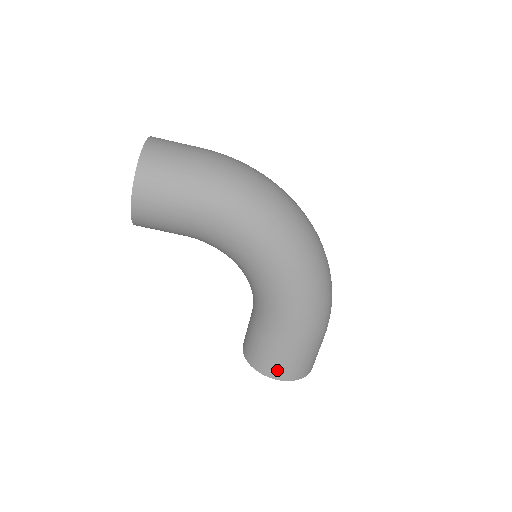
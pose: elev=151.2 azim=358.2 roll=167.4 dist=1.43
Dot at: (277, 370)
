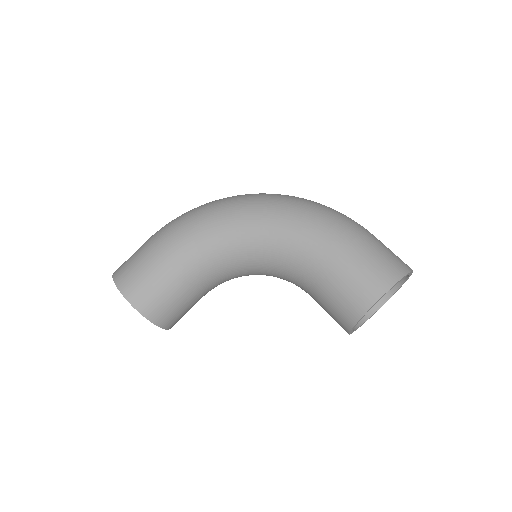
Dot at: (366, 290)
